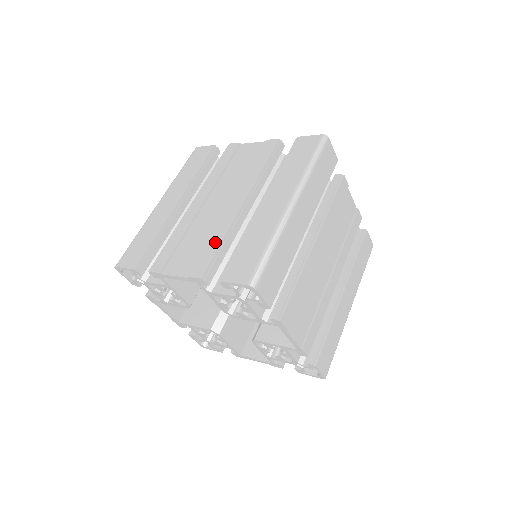
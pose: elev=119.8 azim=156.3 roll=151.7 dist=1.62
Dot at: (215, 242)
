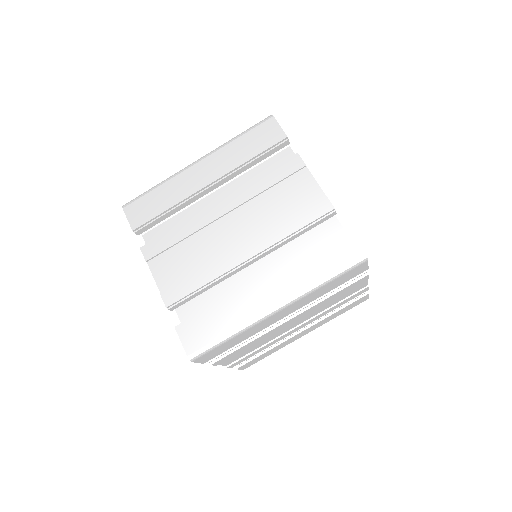
Dot at: (199, 280)
